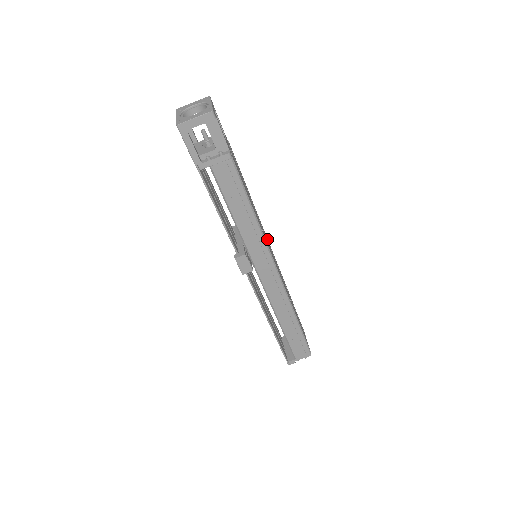
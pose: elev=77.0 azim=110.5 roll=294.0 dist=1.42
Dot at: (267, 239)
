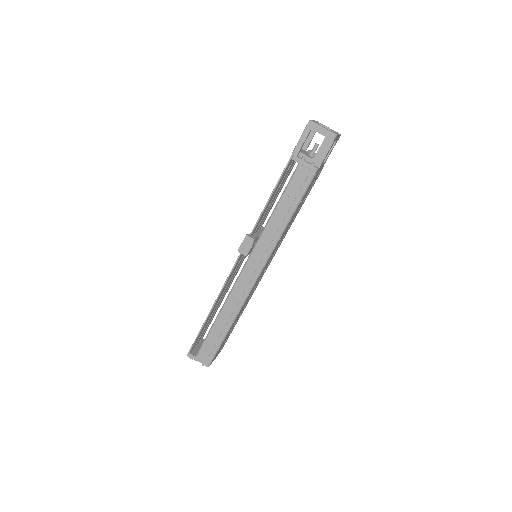
Dot at: (273, 256)
